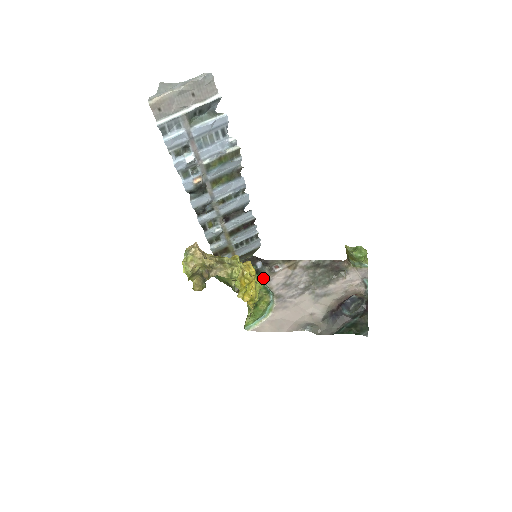
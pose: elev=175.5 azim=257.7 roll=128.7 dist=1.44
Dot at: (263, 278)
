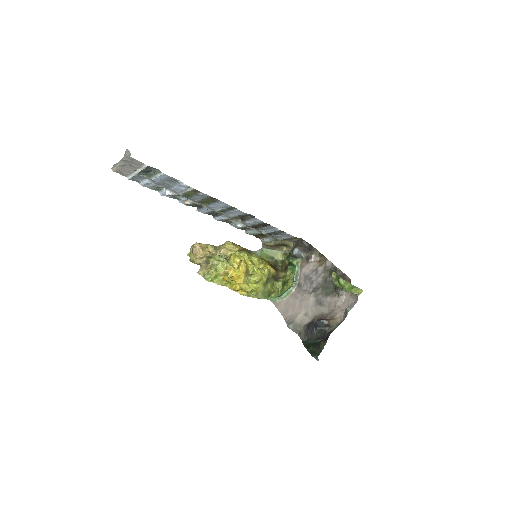
Dot at: (300, 263)
